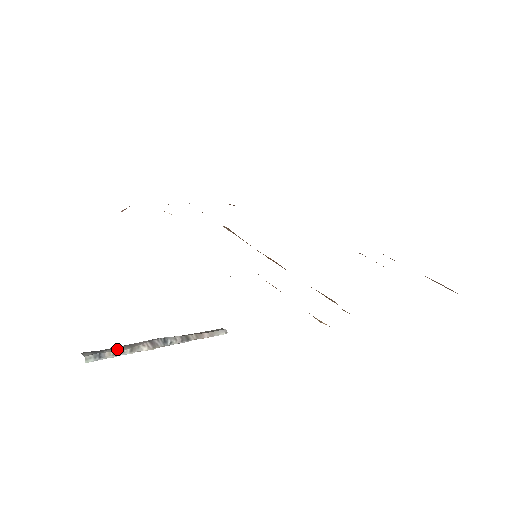
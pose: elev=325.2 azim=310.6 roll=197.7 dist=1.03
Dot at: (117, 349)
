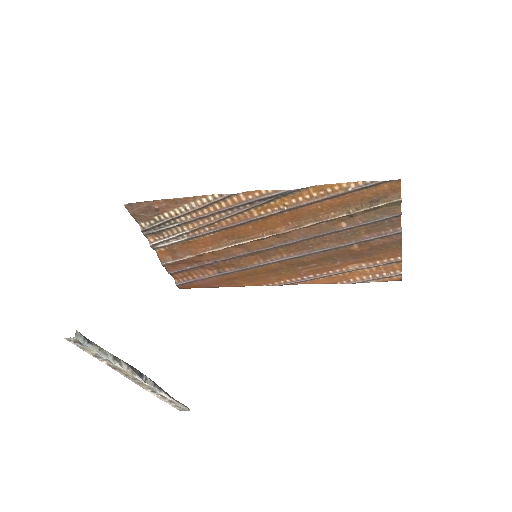
Dot at: (101, 349)
